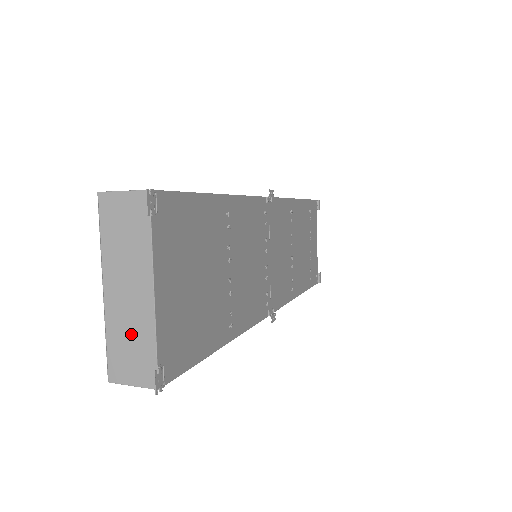
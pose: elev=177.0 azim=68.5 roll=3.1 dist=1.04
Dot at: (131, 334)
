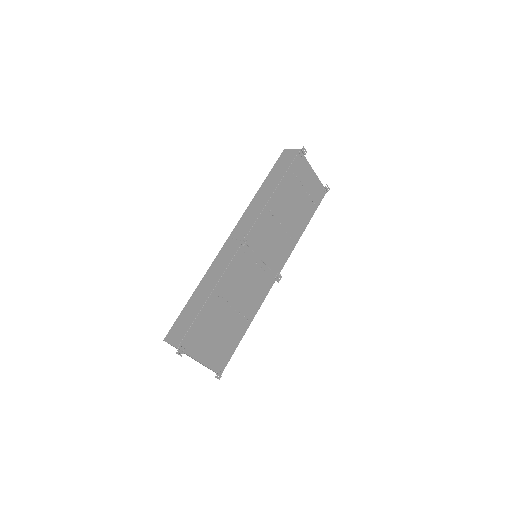
Dot at: occluded
